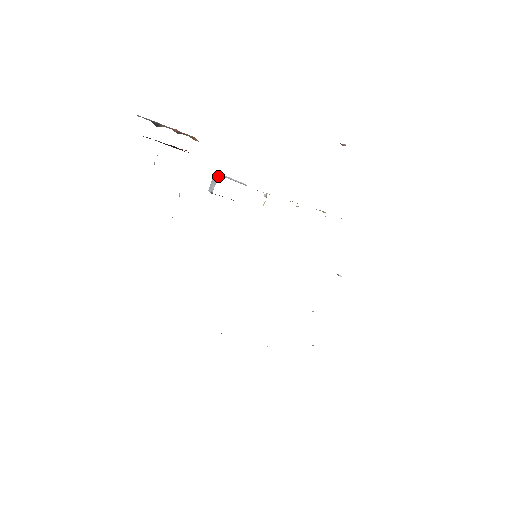
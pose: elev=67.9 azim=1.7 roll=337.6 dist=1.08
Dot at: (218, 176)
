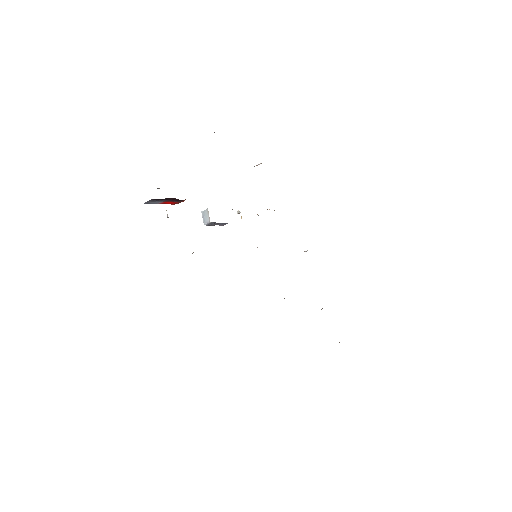
Dot at: (207, 209)
